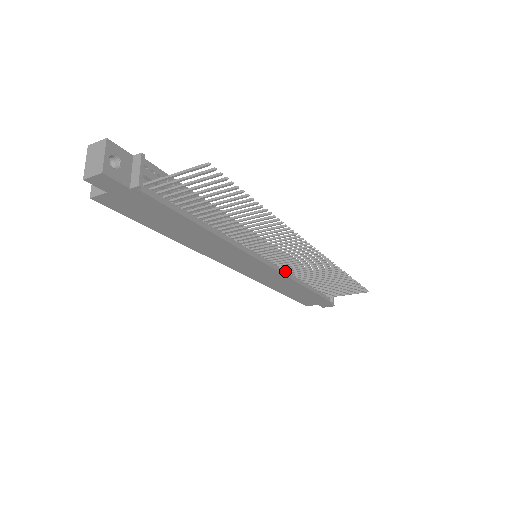
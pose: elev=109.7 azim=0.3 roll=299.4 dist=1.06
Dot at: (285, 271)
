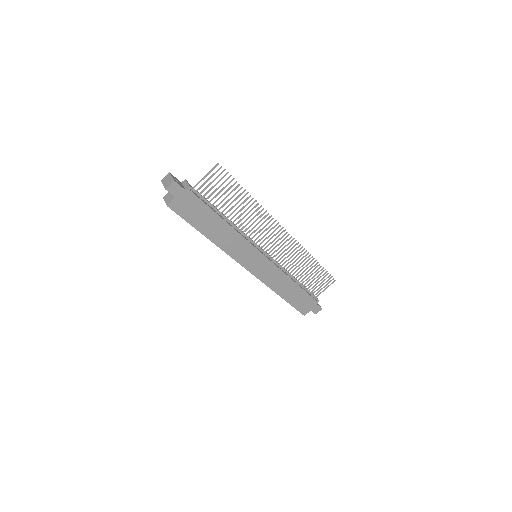
Dot at: (277, 266)
